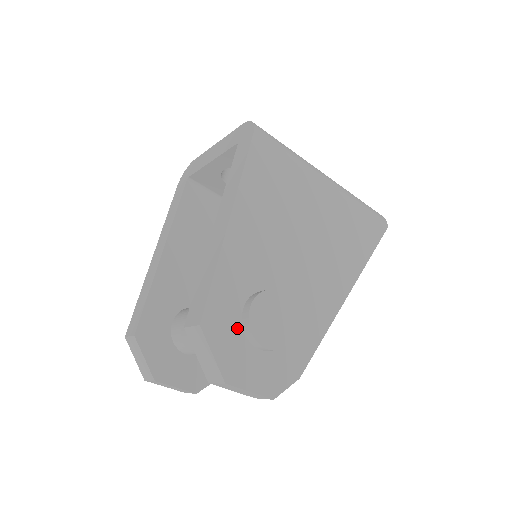
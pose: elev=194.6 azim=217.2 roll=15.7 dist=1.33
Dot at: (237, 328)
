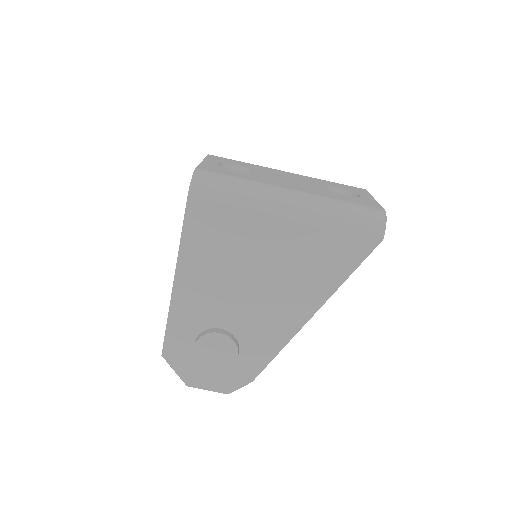
Dot at: (191, 354)
